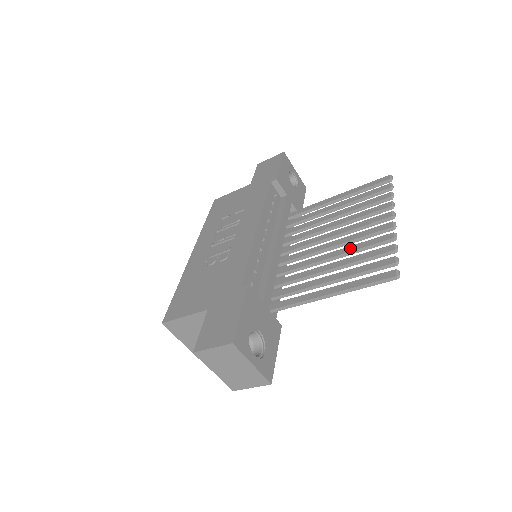
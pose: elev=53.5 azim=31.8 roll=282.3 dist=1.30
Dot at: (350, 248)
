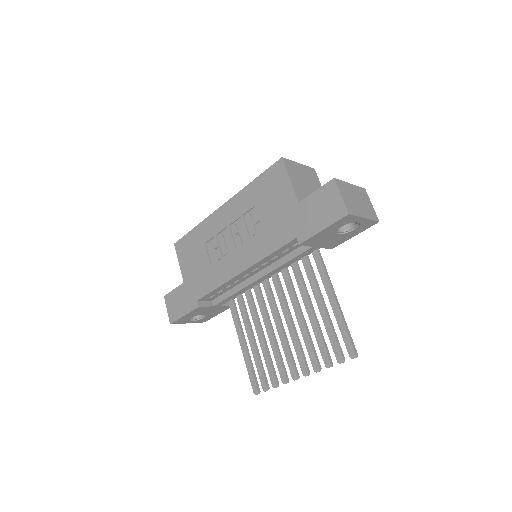
Dot at: (274, 346)
